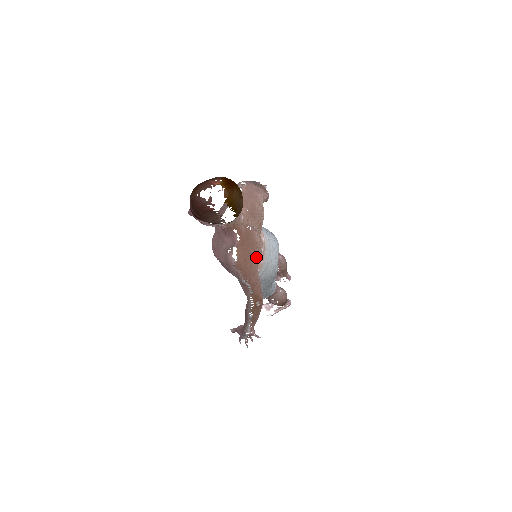
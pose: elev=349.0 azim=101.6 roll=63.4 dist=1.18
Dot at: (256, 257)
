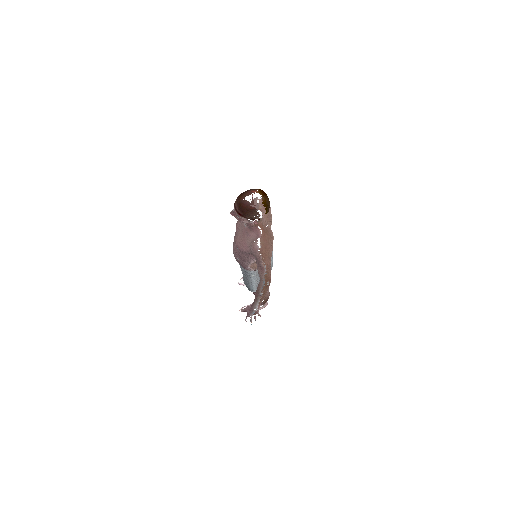
Dot at: (272, 246)
